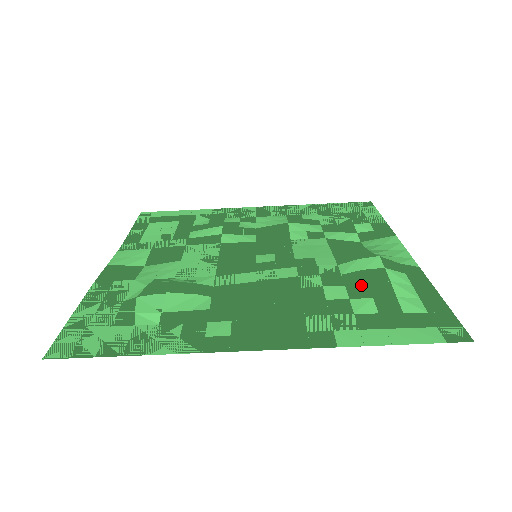
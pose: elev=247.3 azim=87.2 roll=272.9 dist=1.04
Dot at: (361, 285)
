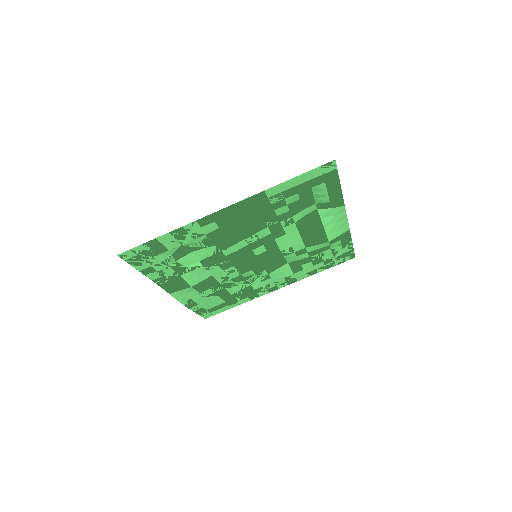
Dot at: (297, 206)
